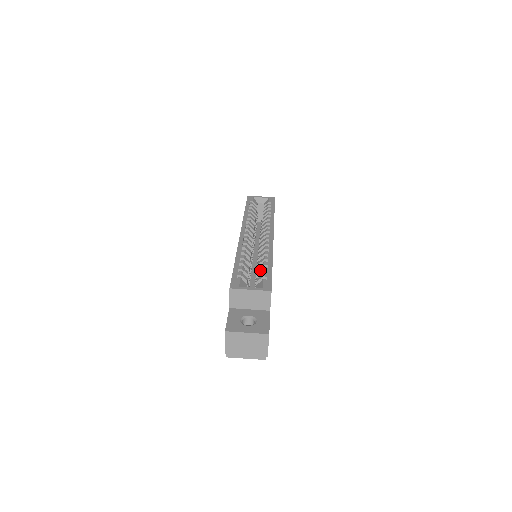
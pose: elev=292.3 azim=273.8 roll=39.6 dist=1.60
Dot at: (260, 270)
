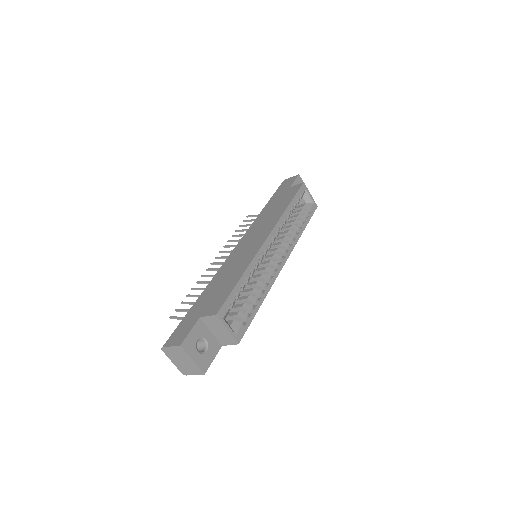
Dot at: (248, 304)
